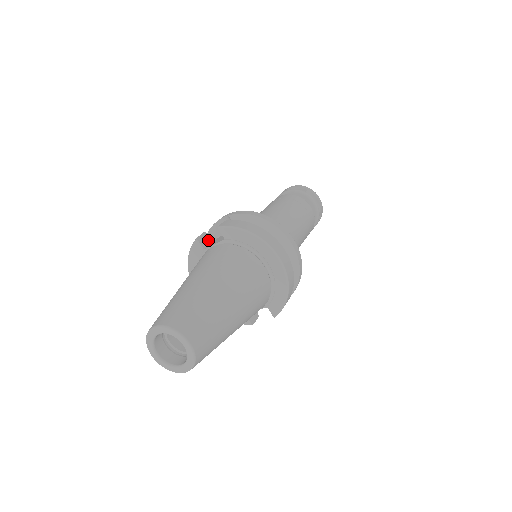
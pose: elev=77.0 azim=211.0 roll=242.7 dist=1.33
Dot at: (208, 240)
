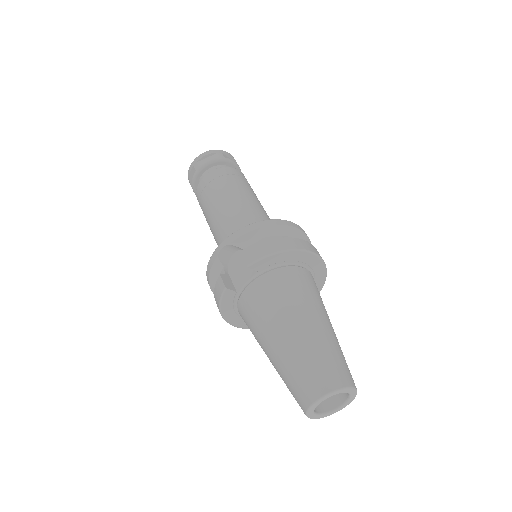
Dot at: (228, 280)
